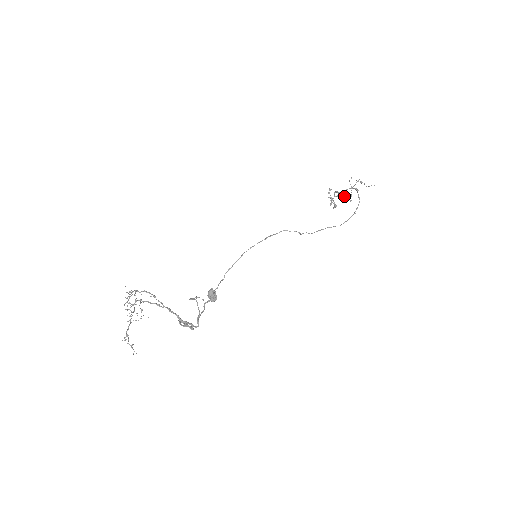
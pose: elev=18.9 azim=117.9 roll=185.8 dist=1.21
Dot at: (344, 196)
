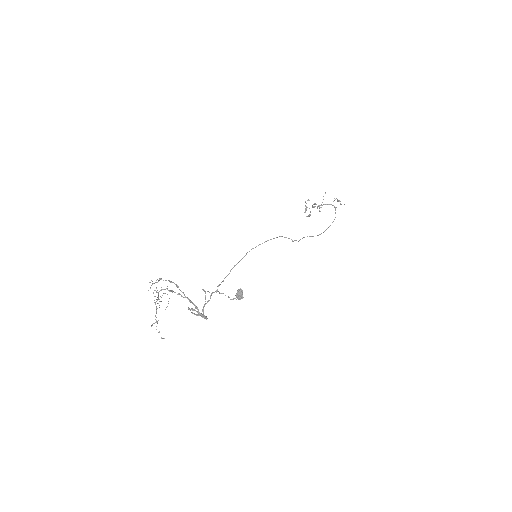
Dot at: (317, 207)
